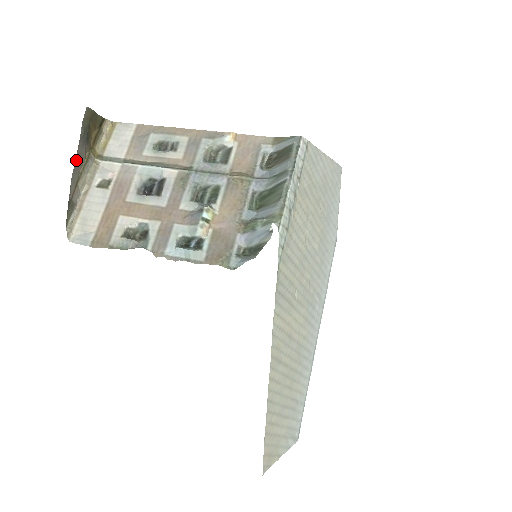
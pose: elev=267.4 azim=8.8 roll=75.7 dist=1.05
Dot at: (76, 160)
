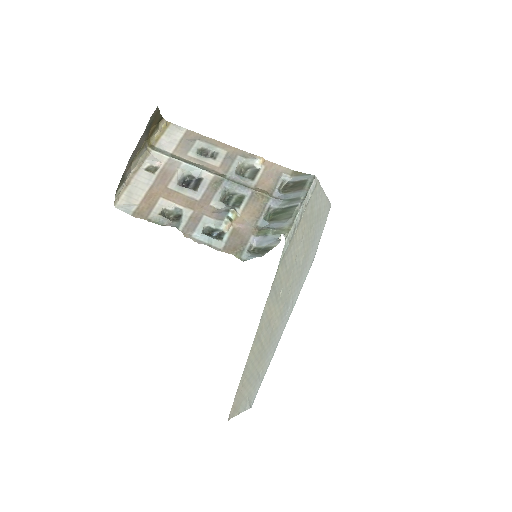
Dot at: (137, 145)
